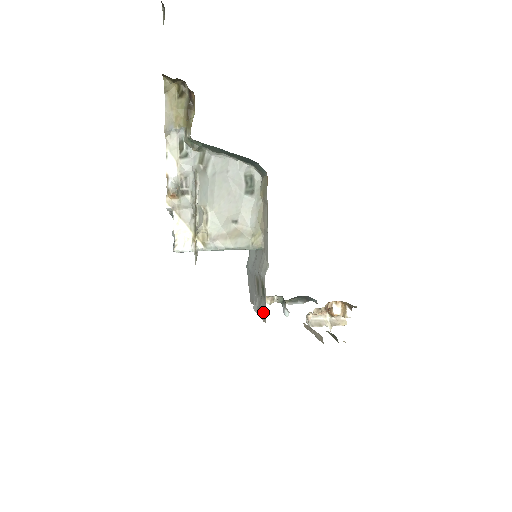
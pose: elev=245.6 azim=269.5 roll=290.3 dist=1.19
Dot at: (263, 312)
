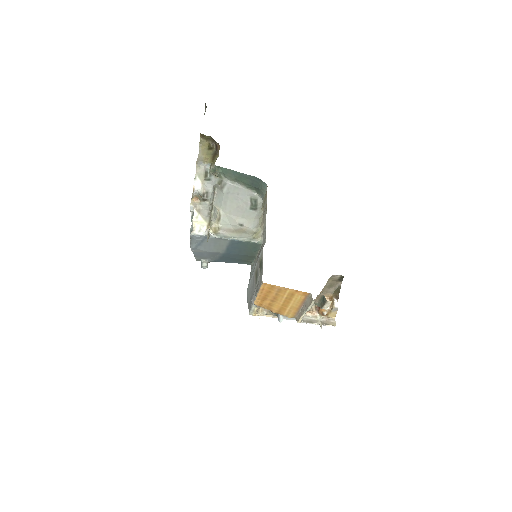
Dot at: (260, 281)
